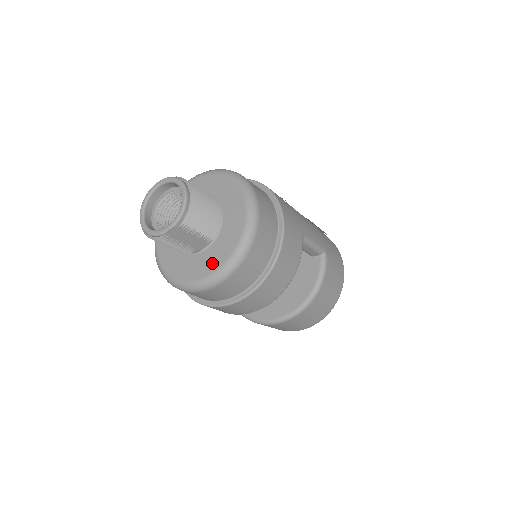
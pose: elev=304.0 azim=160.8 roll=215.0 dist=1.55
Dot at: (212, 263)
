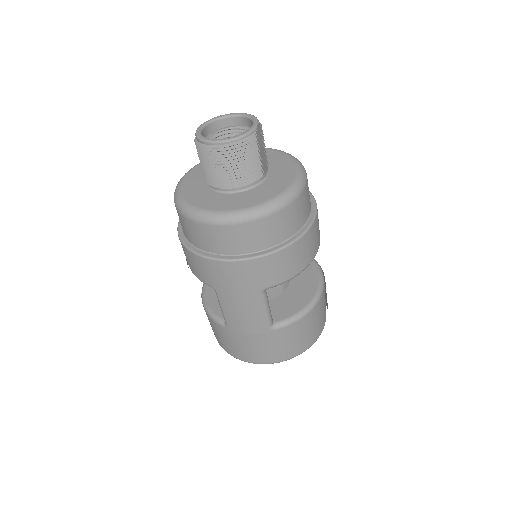
Dot at: (286, 174)
